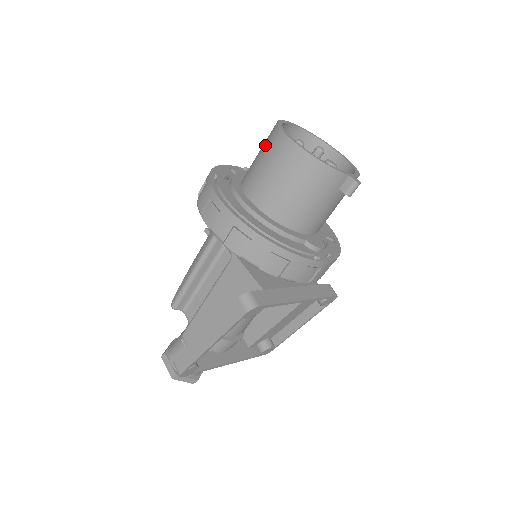
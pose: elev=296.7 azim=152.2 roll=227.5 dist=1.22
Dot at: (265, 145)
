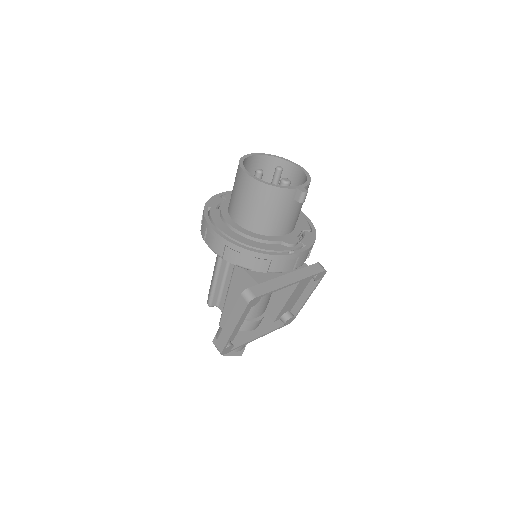
Dot at: (235, 180)
